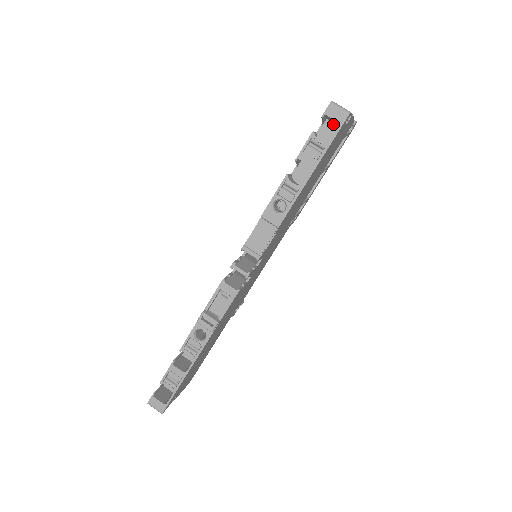
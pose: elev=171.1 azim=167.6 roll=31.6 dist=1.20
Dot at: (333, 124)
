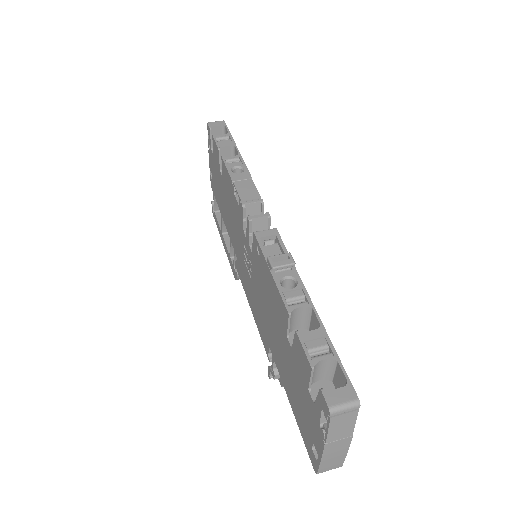
Dot at: occluded
